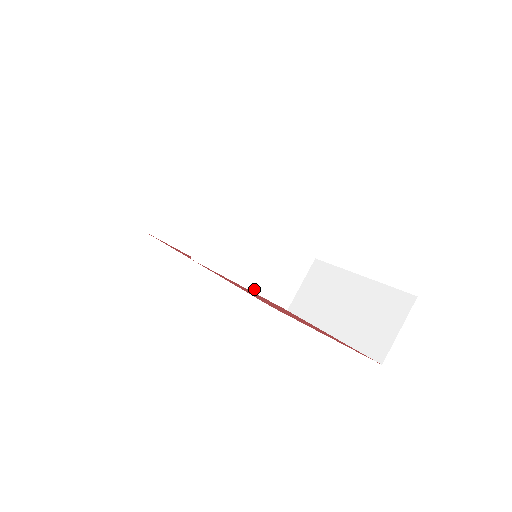
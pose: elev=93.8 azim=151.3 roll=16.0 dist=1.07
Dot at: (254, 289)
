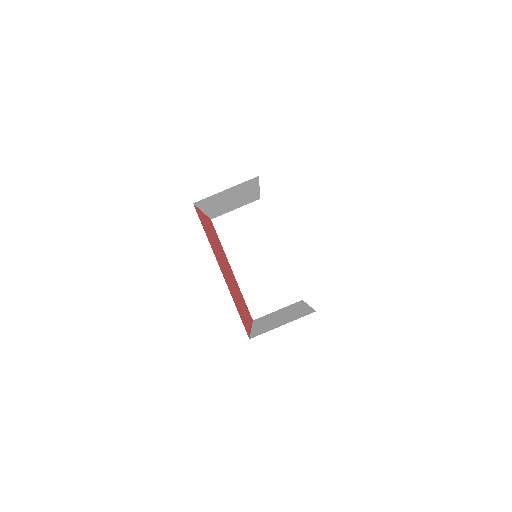
Dot at: (239, 279)
